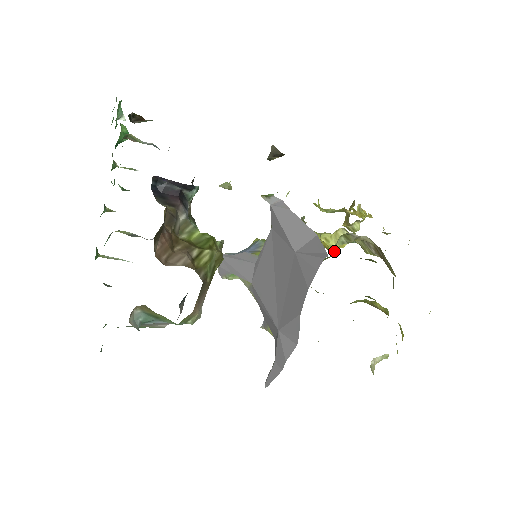
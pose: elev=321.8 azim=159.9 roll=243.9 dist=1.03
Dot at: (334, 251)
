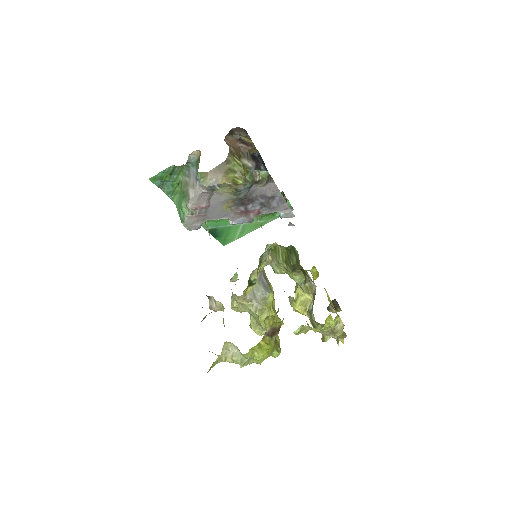
Dot at: (295, 308)
